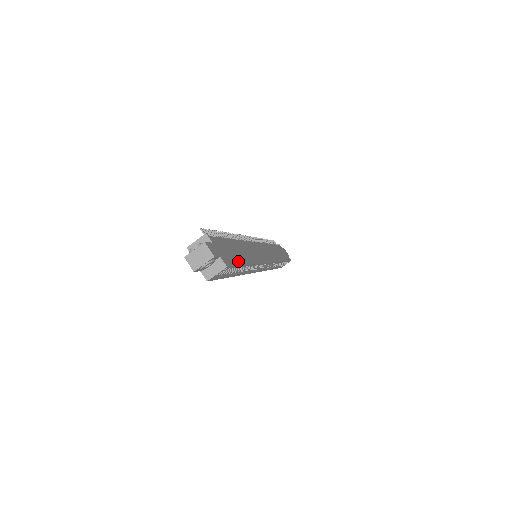
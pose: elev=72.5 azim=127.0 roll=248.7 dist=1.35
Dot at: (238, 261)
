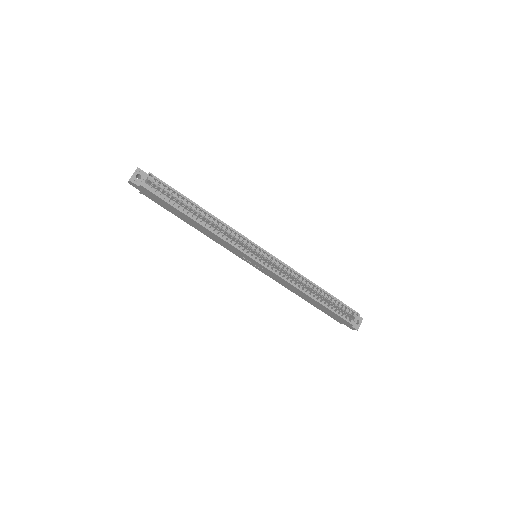
Dot at: (178, 193)
